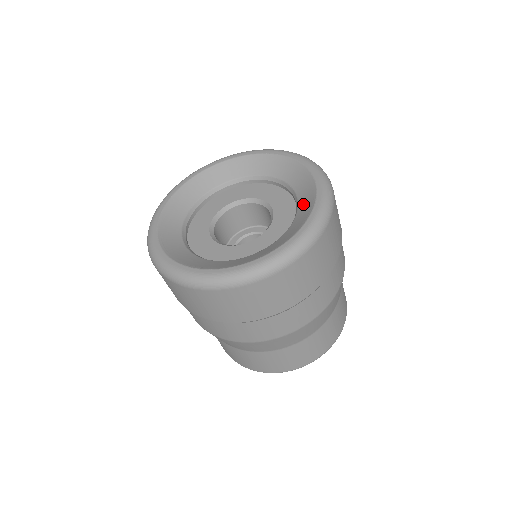
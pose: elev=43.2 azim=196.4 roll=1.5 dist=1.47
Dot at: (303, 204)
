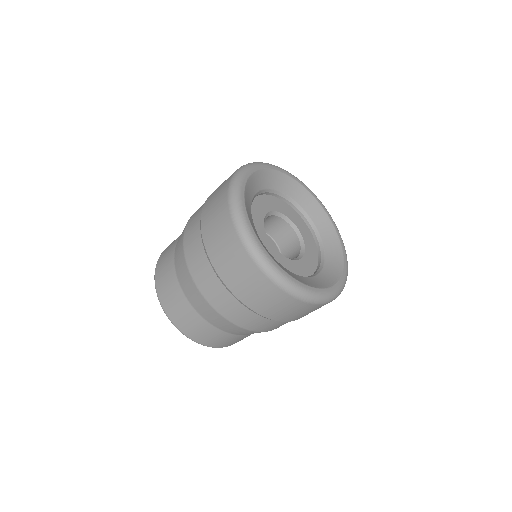
Dot at: (328, 240)
